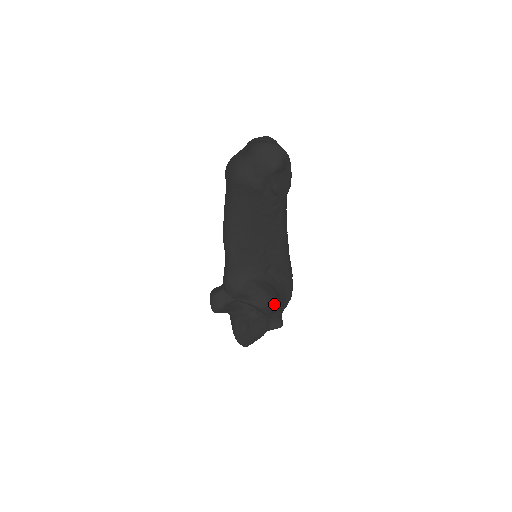
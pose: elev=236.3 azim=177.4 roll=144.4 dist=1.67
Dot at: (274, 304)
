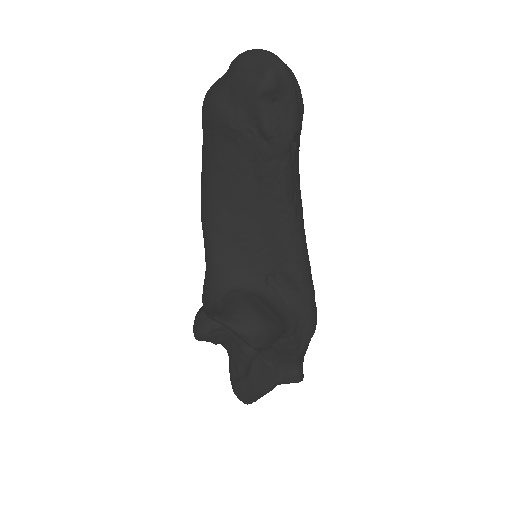
Dot at: (268, 333)
